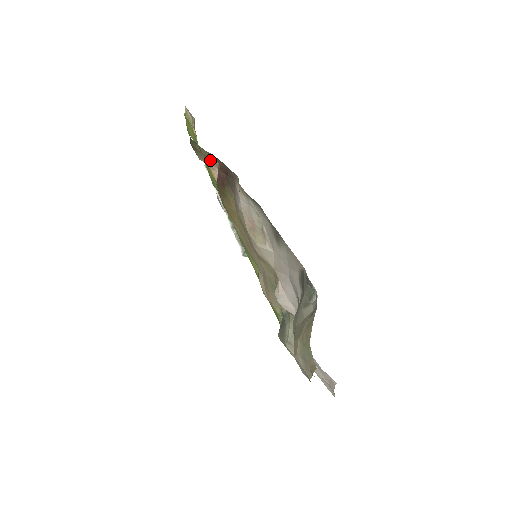
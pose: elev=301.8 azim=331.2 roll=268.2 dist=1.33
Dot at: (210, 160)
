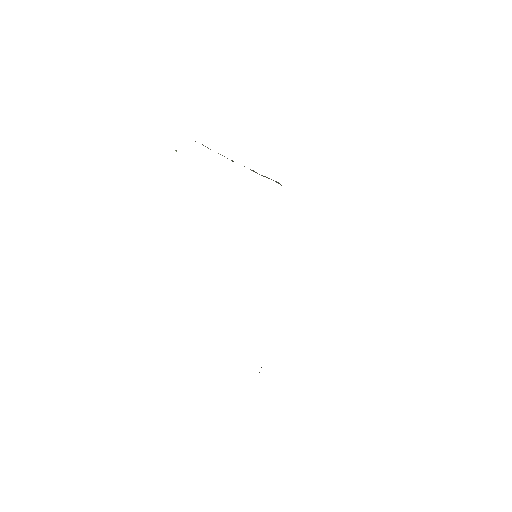
Dot at: occluded
